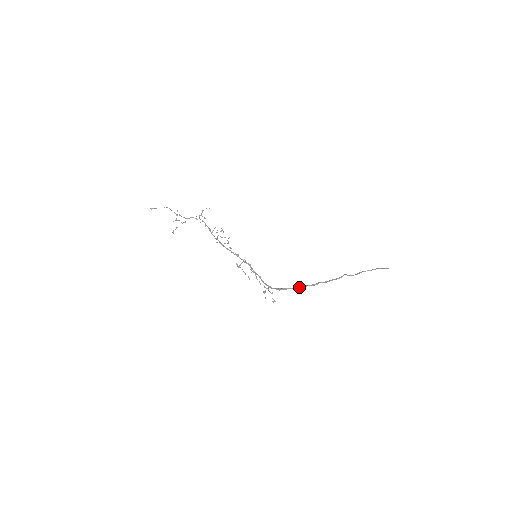
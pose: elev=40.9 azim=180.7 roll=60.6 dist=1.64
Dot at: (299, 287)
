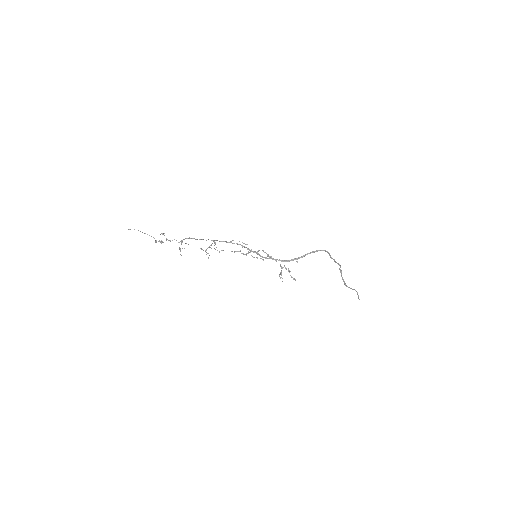
Dot at: (317, 250)
